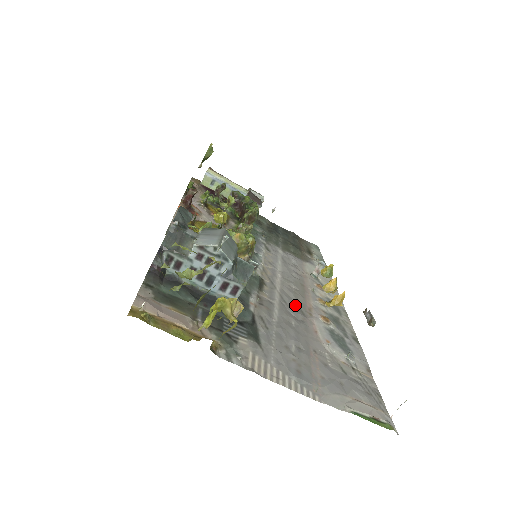
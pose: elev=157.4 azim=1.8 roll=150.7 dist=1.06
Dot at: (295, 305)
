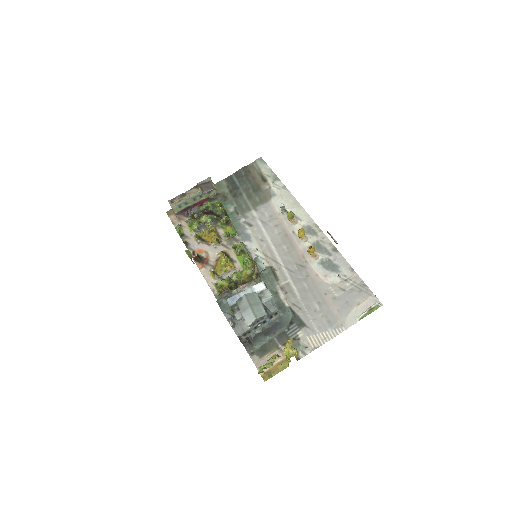
Dot at: (296, 266)
